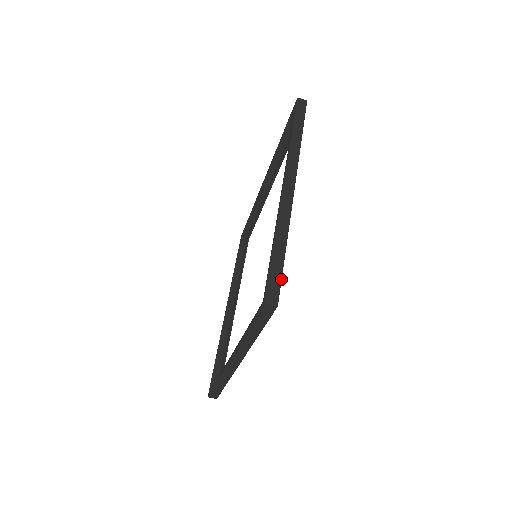
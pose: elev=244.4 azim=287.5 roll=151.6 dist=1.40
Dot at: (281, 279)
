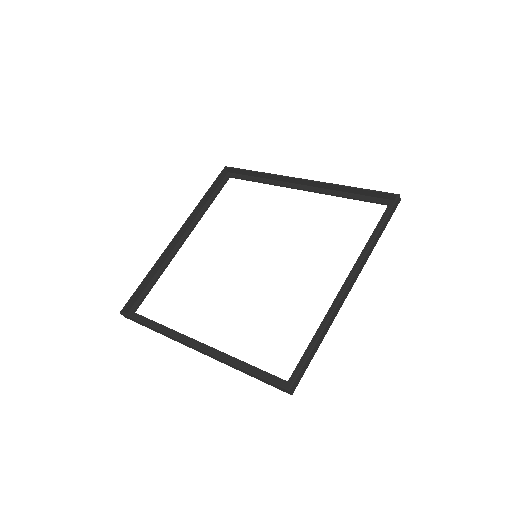
Dot at: occluded
